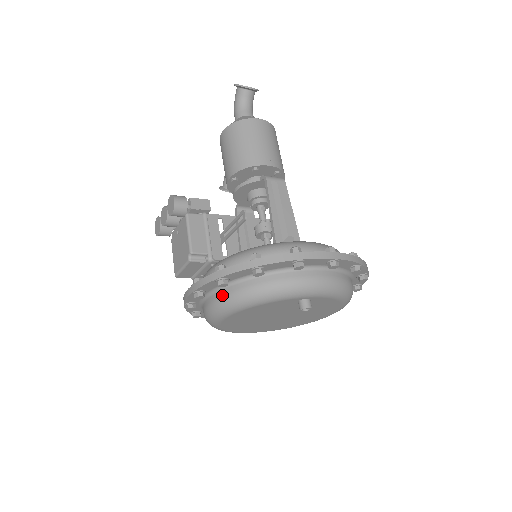
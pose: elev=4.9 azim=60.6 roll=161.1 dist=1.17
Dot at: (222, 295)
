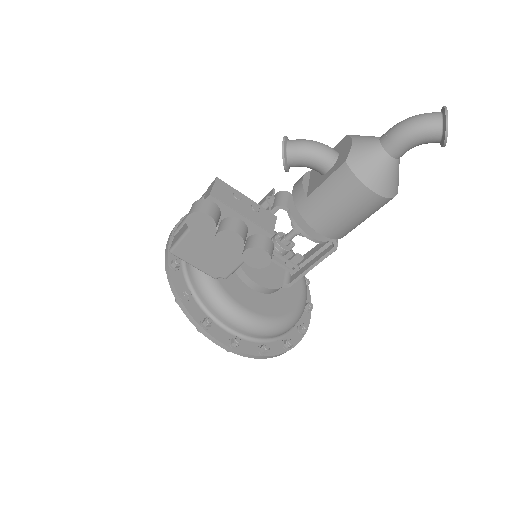
Dot at: occluded
